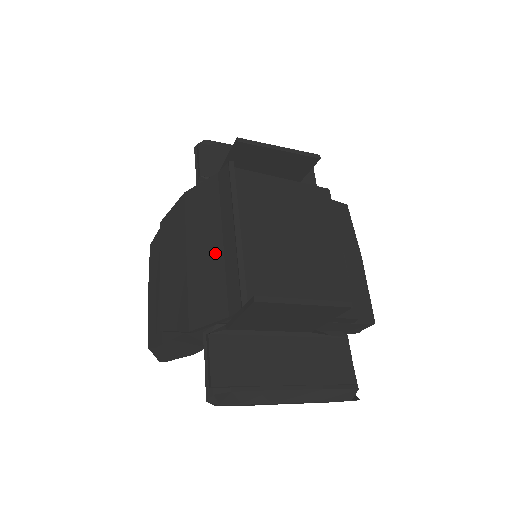
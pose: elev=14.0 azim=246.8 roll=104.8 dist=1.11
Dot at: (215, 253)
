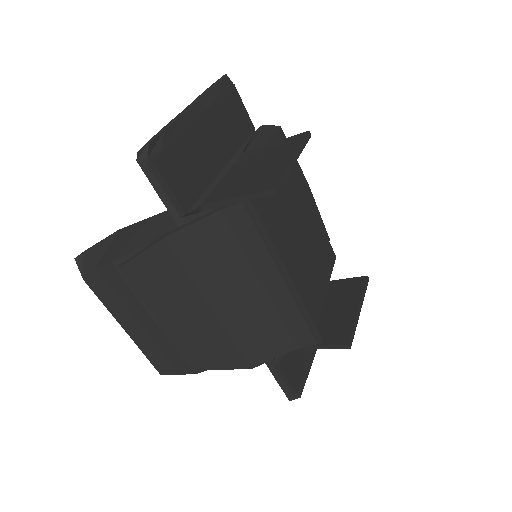
Dot at: (258, 302)
